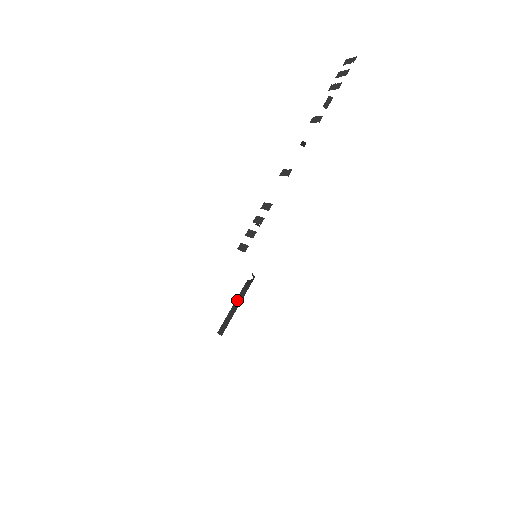
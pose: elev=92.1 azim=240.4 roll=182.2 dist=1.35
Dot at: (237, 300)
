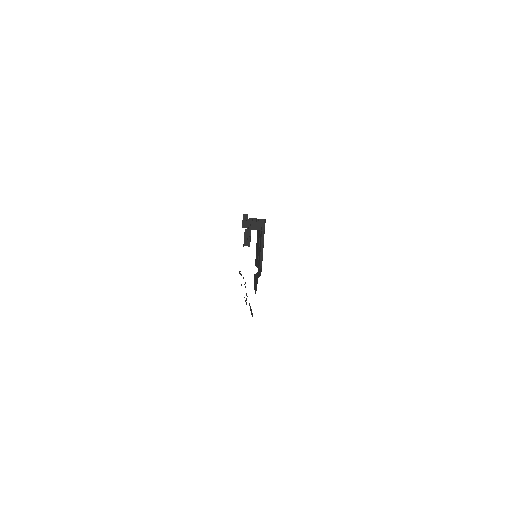
Dot at: occluded
